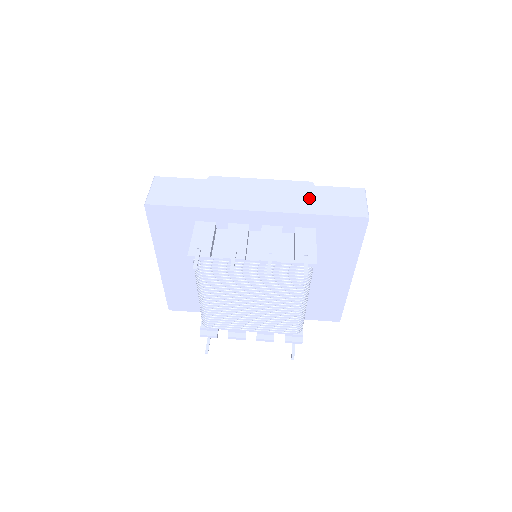
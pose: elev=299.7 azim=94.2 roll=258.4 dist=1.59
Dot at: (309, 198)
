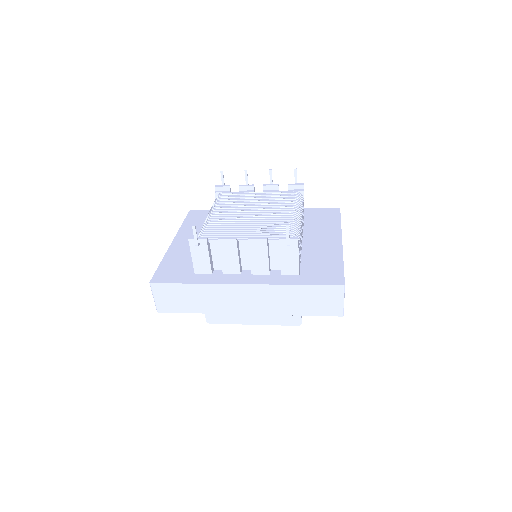
Dot at: occluded
